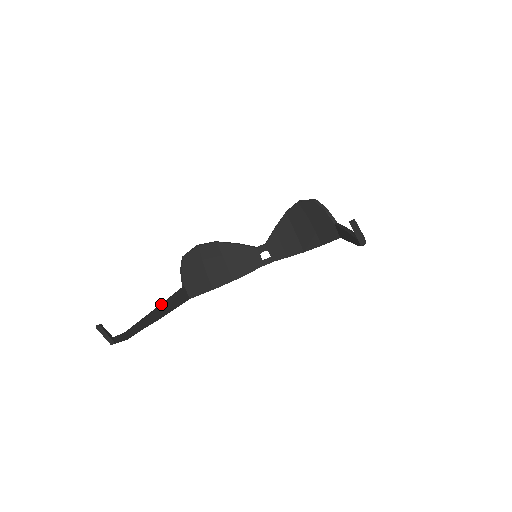
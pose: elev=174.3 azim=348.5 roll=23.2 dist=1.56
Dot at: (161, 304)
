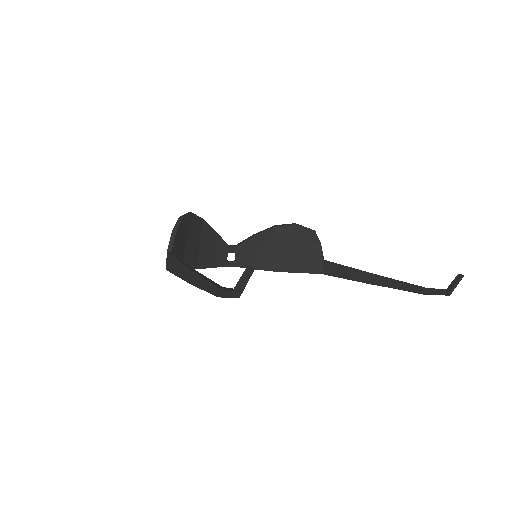
Dot at: occluded
